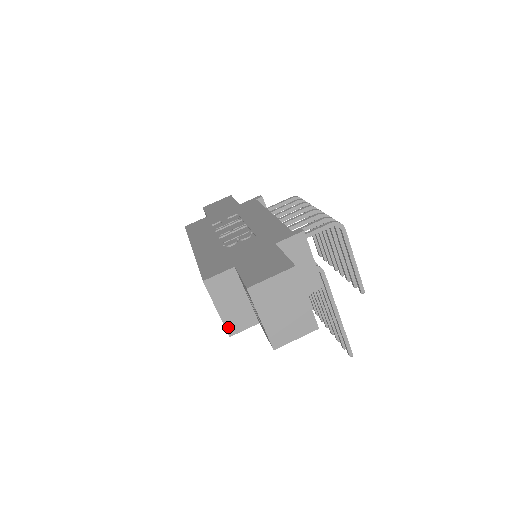
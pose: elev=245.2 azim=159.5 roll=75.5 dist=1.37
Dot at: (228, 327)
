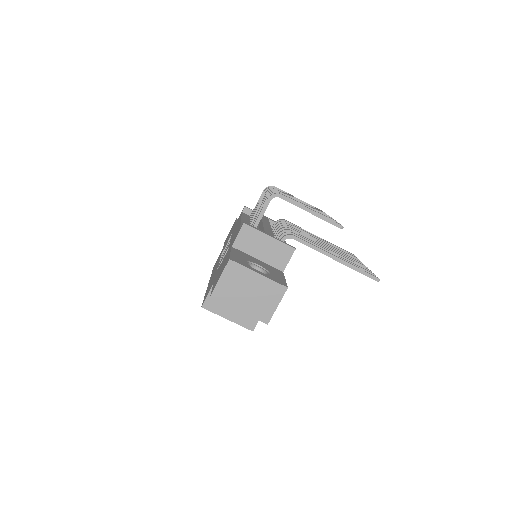
Dot at: (246, 326)
